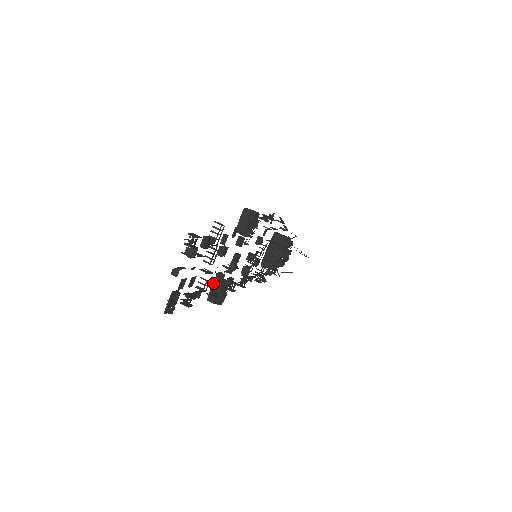
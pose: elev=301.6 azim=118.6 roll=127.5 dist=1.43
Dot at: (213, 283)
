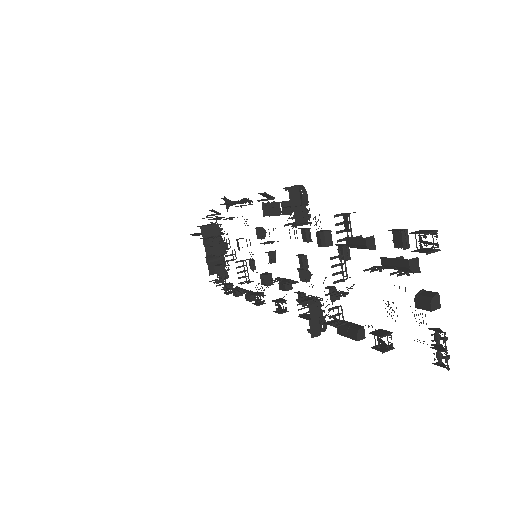
Dot at: occluded
